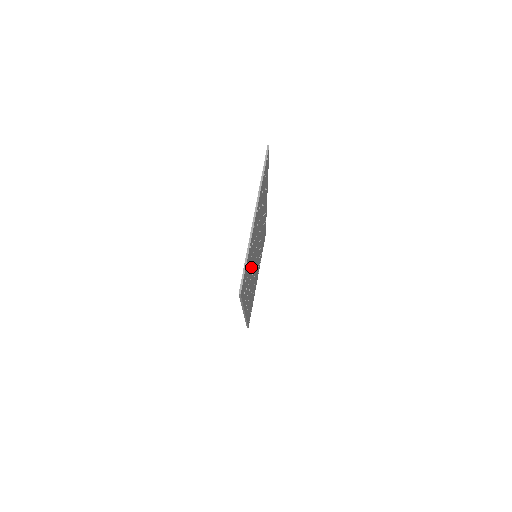
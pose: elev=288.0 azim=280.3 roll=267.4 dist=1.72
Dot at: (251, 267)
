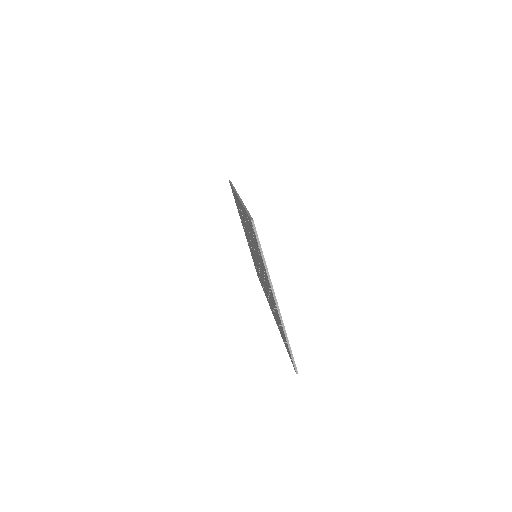
Dot at: occluded
